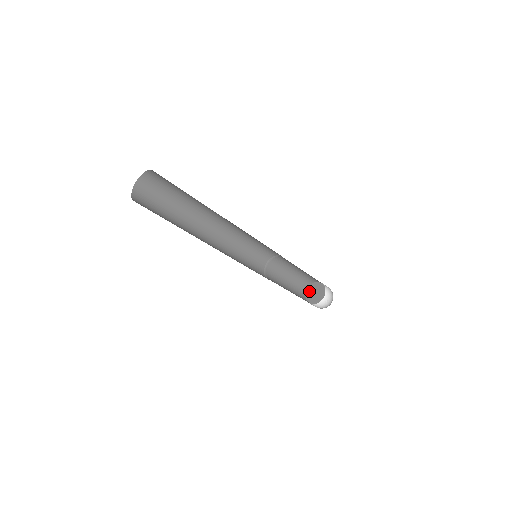
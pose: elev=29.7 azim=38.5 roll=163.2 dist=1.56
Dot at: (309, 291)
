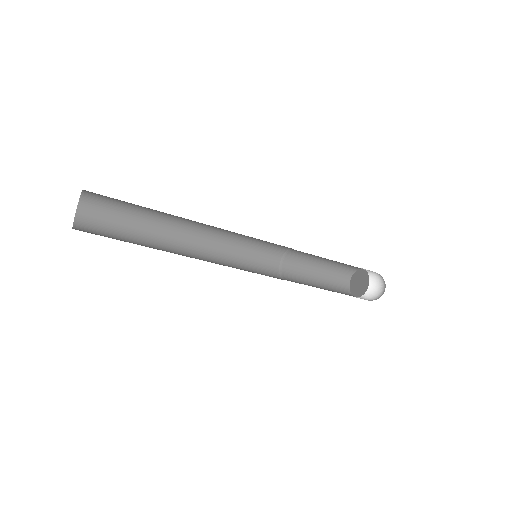
Dot at: (355, 277)
